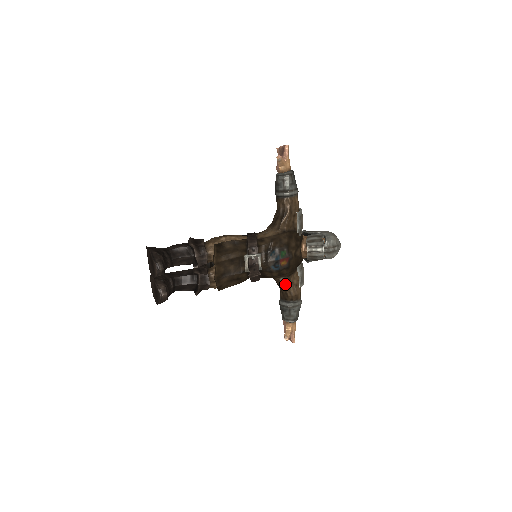
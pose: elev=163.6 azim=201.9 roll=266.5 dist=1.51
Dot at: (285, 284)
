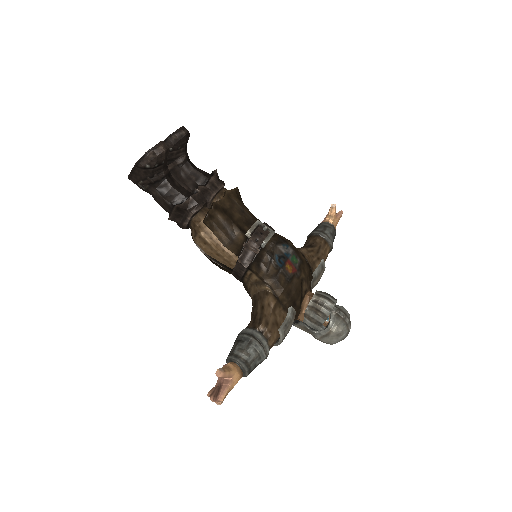
Dot at: (268, 305)
